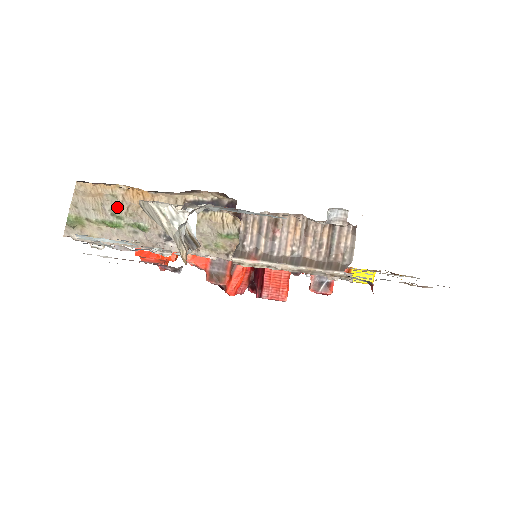
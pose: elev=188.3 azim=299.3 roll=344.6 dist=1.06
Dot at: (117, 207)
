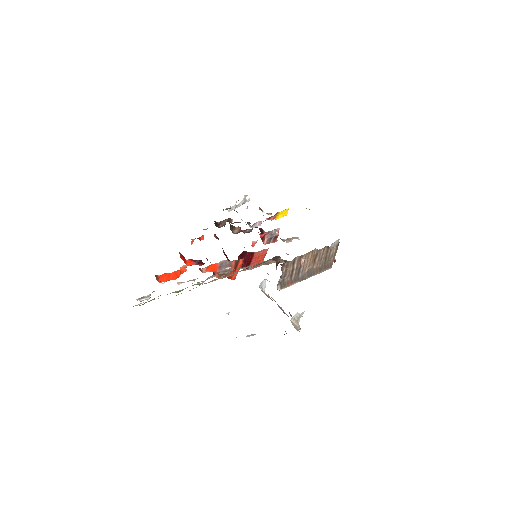
Dot at: occluded
